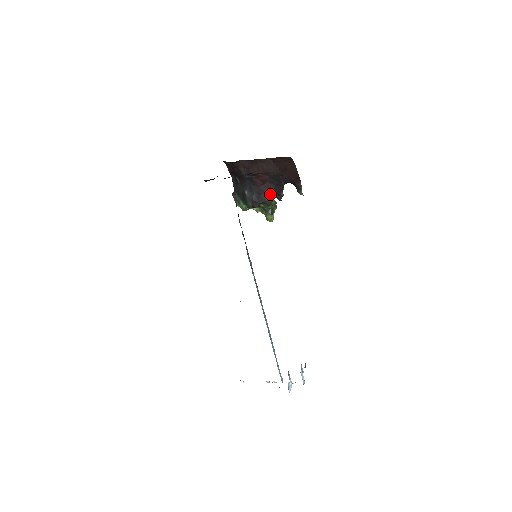
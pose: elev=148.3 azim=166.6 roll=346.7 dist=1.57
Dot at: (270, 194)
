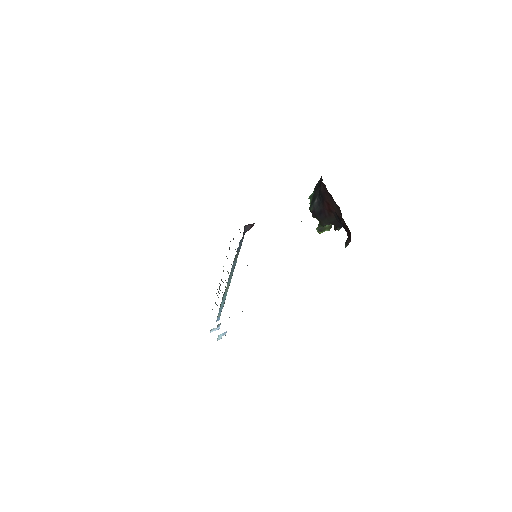
Dot at: (328, 221)
